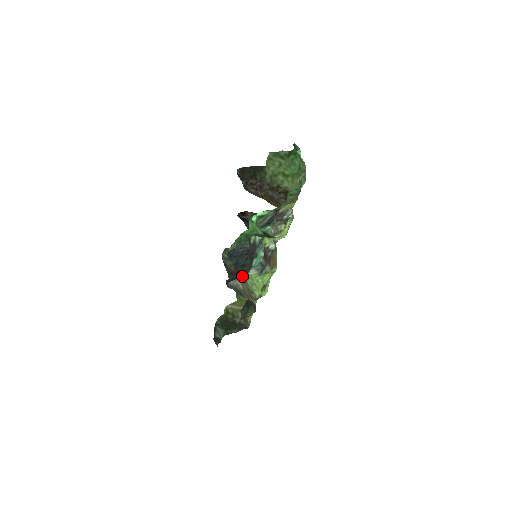
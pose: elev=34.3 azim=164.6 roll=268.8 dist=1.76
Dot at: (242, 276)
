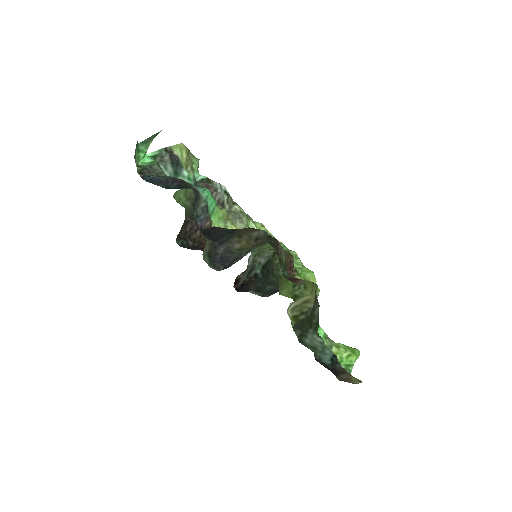
Dot at: (196, 201)
